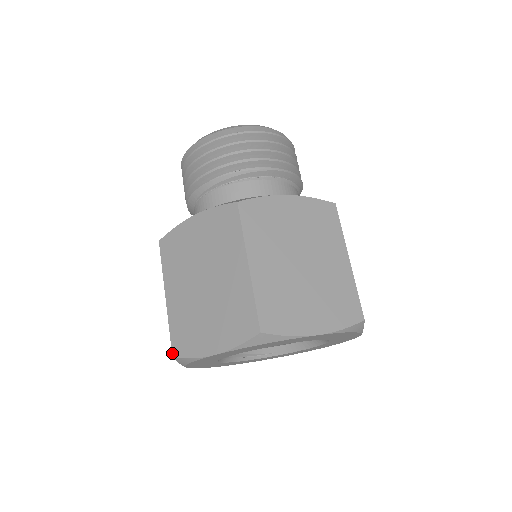
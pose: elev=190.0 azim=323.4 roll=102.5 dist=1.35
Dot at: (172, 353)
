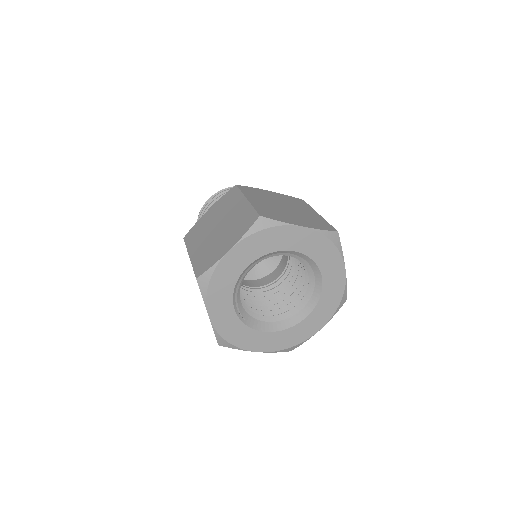
Dot at: (259, 214)
